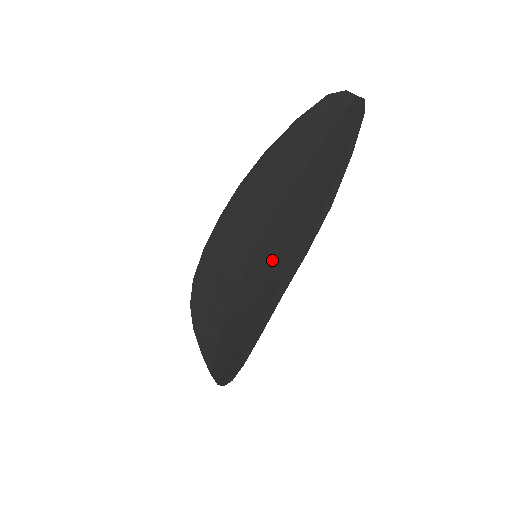
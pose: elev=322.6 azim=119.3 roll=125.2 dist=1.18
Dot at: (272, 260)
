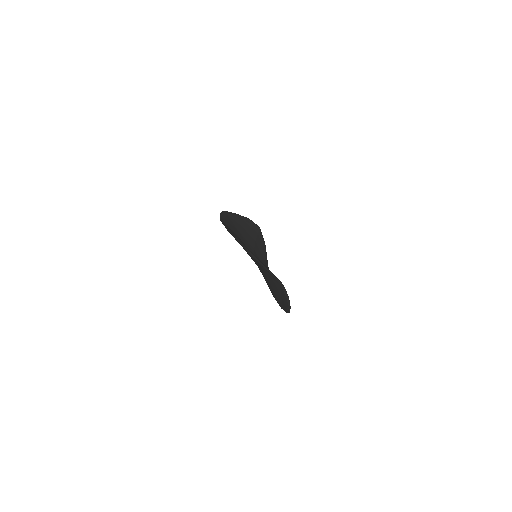
Dot at: occluded
